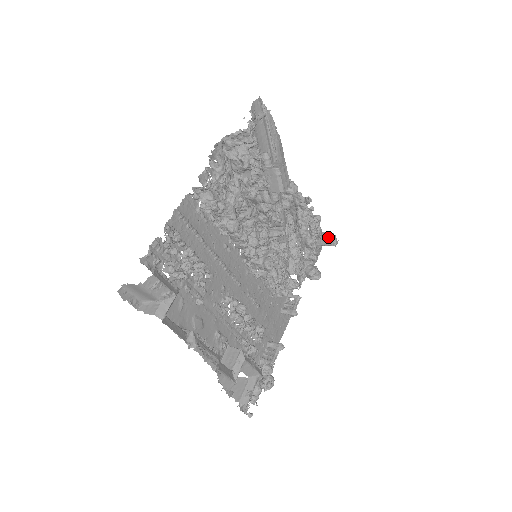
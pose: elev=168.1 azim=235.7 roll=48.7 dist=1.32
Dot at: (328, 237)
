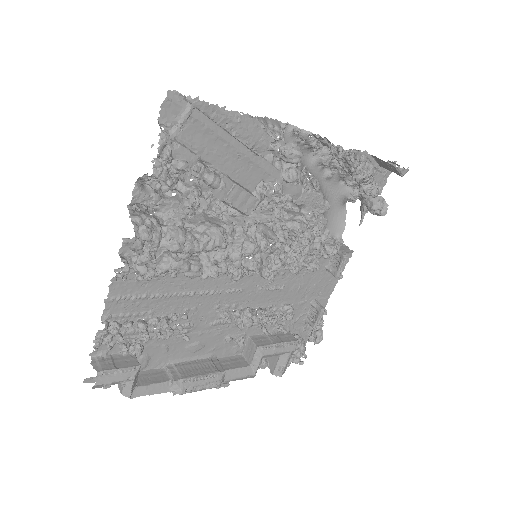
Dot at: (390, 166)
